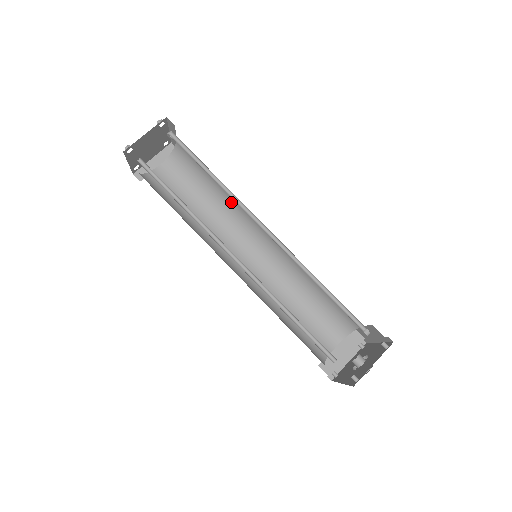
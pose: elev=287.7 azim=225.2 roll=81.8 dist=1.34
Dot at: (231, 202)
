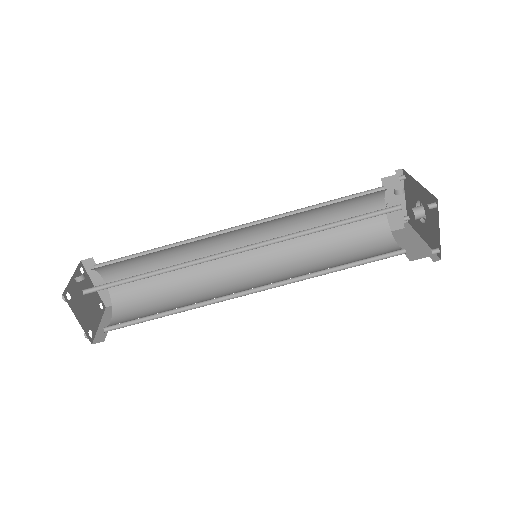
Dot at: occluded
